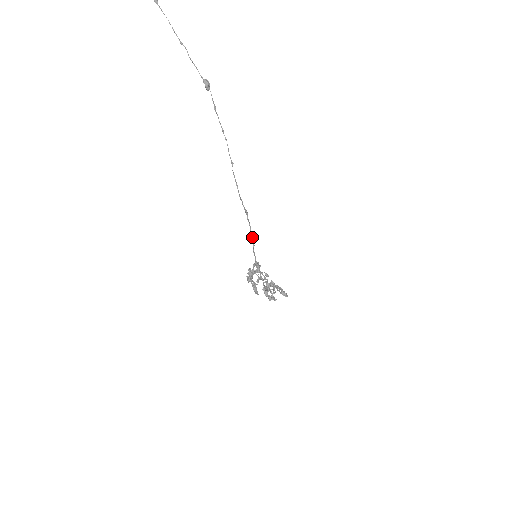
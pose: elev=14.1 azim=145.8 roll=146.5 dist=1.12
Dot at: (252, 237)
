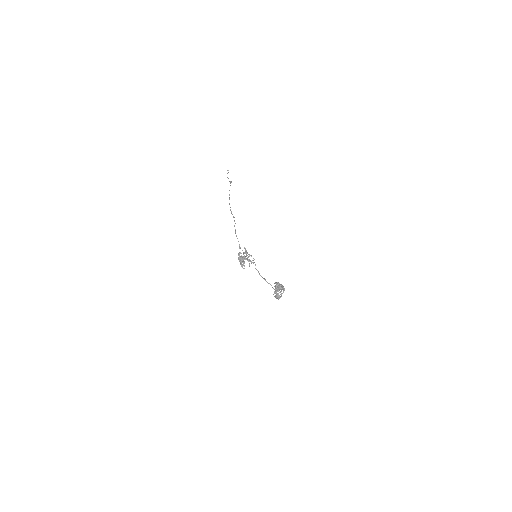
Dot at: occluded
